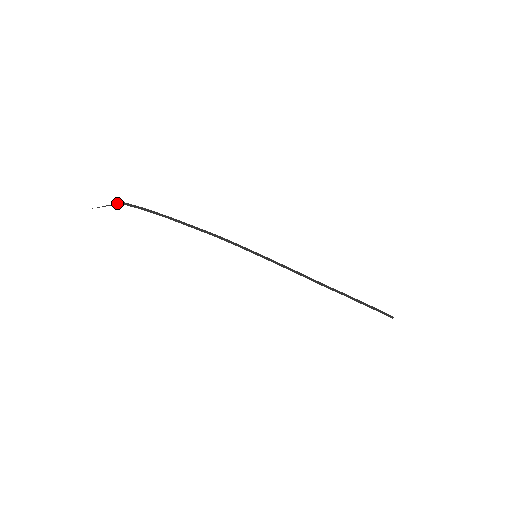
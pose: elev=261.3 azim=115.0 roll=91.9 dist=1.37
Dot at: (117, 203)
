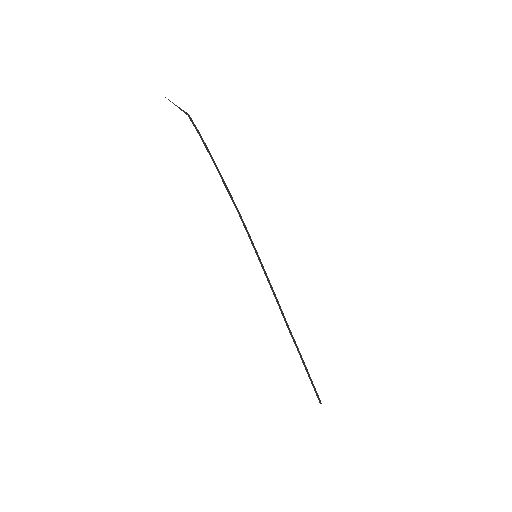
Dot at: occluded
